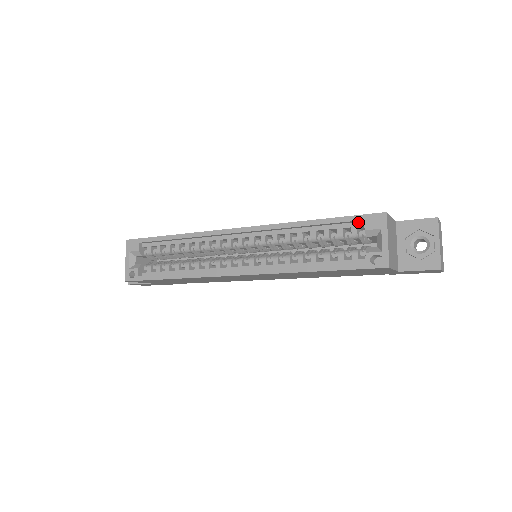
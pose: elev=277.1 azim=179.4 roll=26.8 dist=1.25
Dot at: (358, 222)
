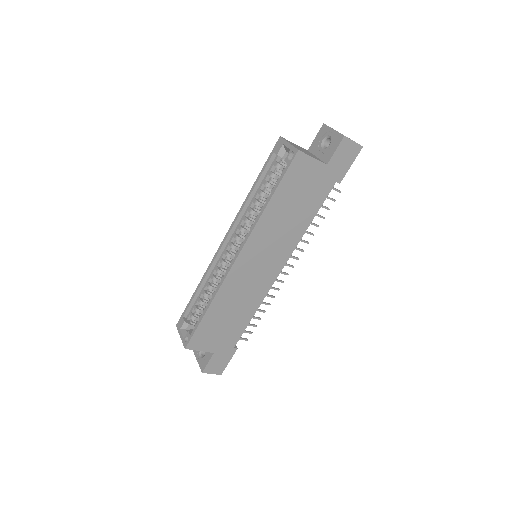
Dot at: (274, 159)
